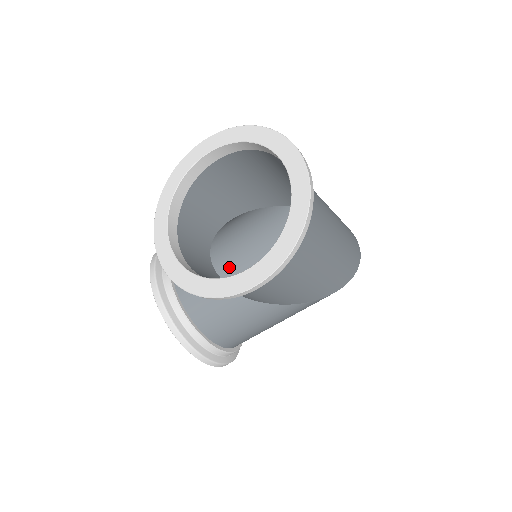
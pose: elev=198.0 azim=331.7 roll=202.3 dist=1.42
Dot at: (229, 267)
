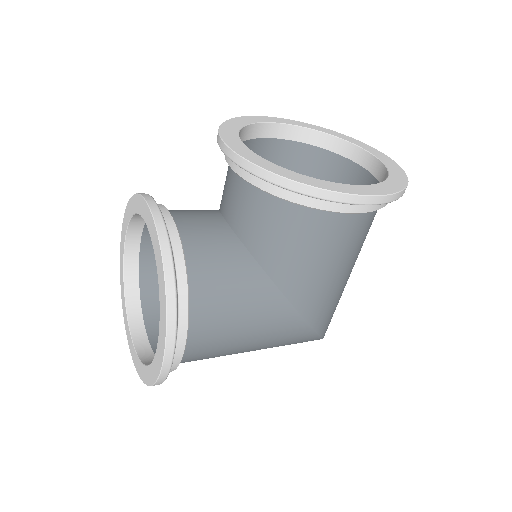
Dot at: occluded
